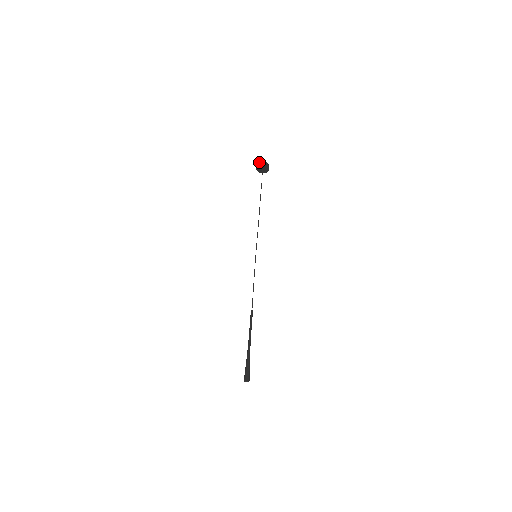
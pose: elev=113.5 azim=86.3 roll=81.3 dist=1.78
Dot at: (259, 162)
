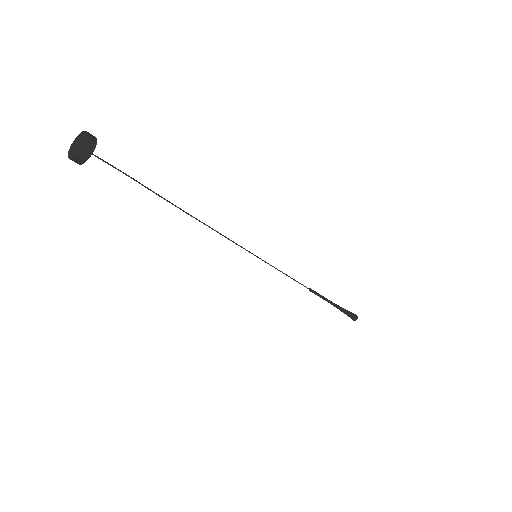
Dot at: (73, 160)
